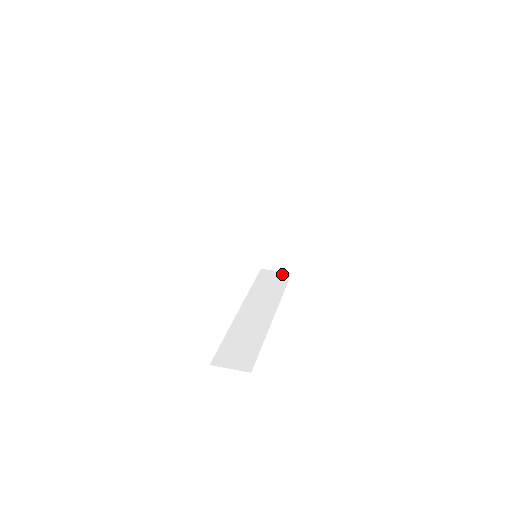
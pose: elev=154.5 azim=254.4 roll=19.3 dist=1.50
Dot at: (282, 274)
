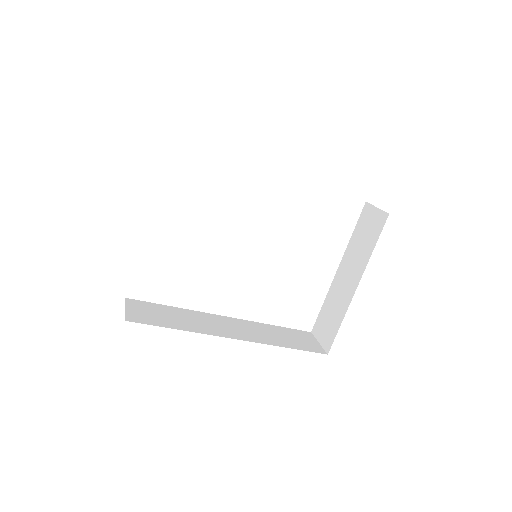
Dot at: (317, 346)
